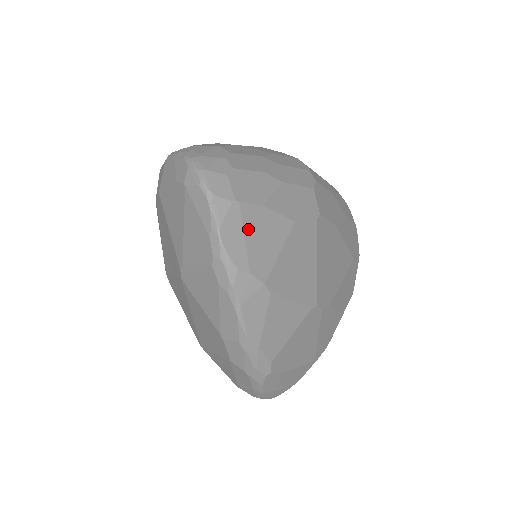
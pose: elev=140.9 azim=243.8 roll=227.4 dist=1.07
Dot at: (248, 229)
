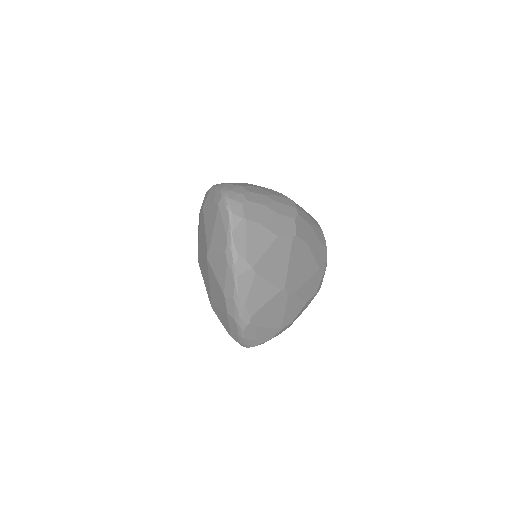
Dot at: (249, 235)
